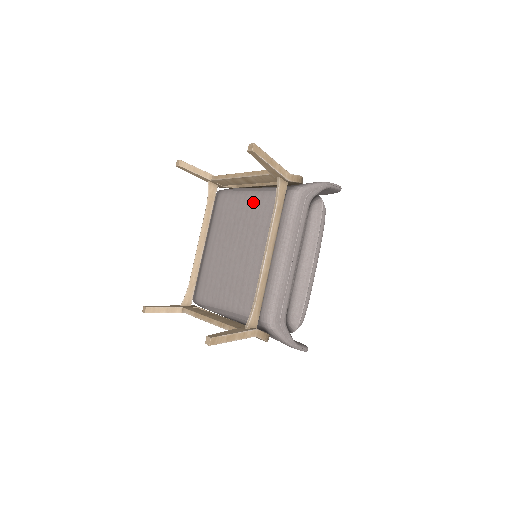
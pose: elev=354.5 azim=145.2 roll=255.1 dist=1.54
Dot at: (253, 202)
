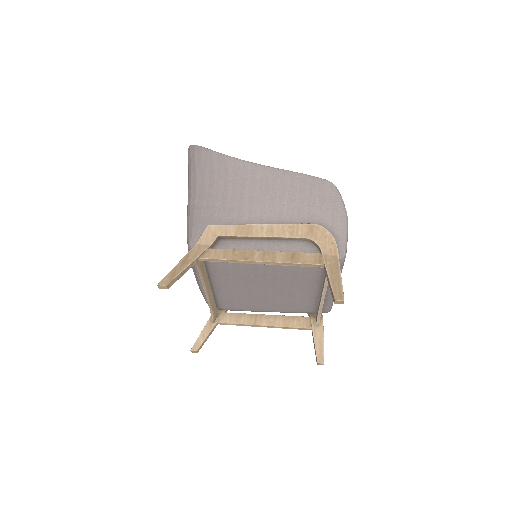
Dot at: (281, 267)
